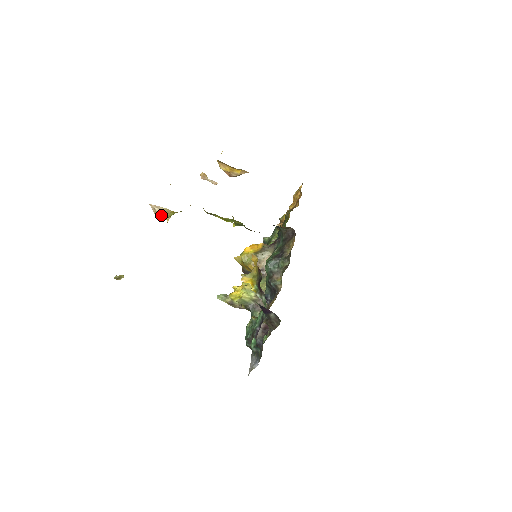
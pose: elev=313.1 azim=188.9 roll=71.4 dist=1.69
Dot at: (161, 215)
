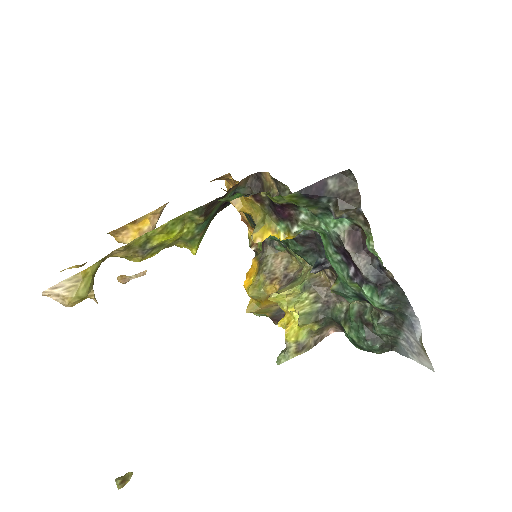
Dot at: (74, 295)
